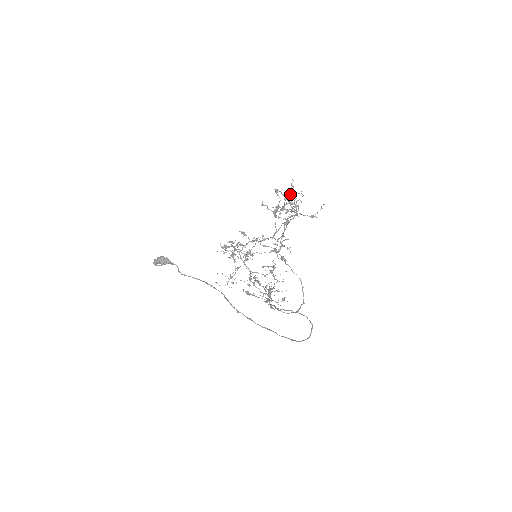
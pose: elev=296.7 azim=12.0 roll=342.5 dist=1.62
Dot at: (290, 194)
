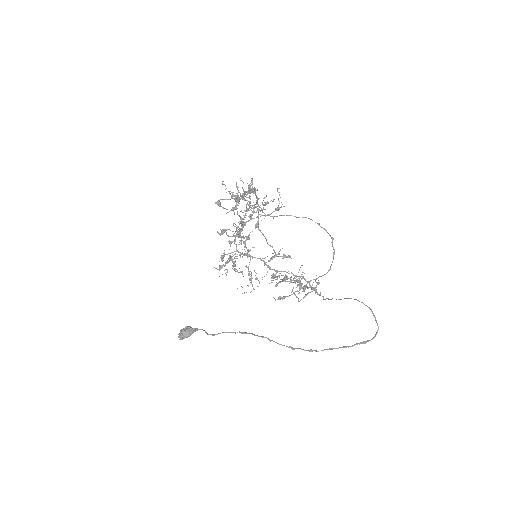
Dot at: (235, 200)
